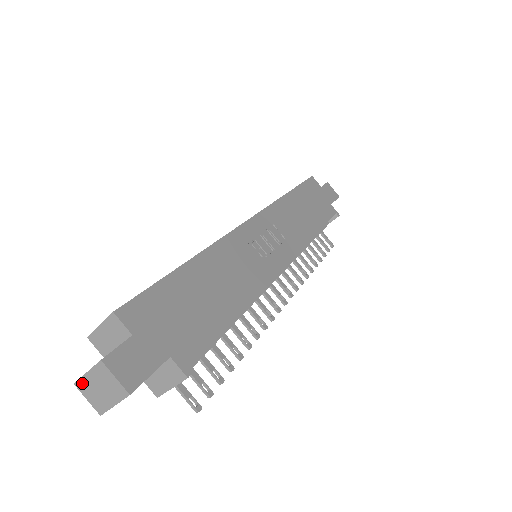
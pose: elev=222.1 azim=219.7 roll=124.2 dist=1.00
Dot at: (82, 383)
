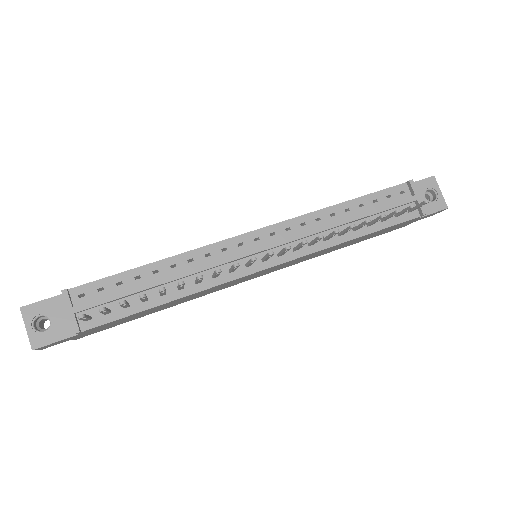
Dot at: occluded
